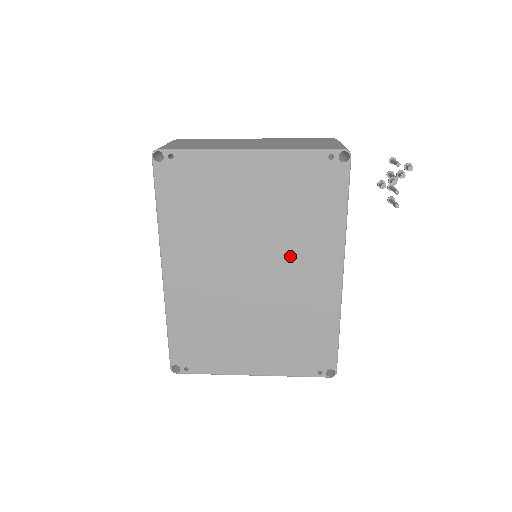
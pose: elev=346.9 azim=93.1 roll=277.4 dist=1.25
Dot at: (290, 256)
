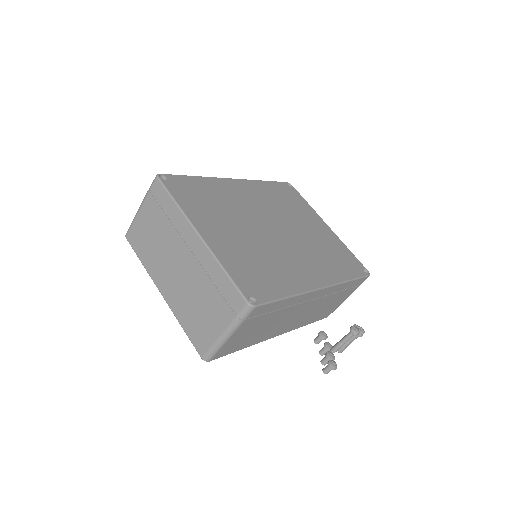
Dot at: occluded
